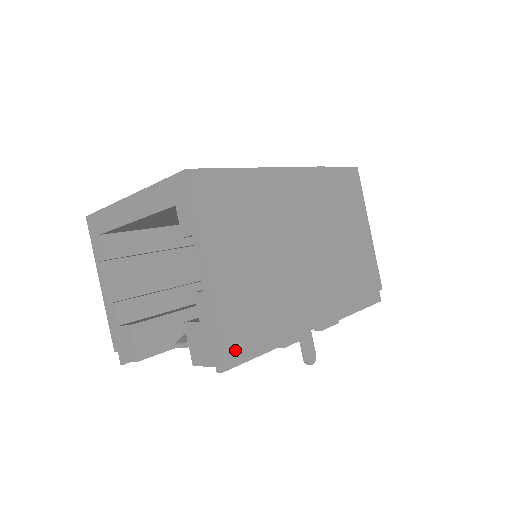
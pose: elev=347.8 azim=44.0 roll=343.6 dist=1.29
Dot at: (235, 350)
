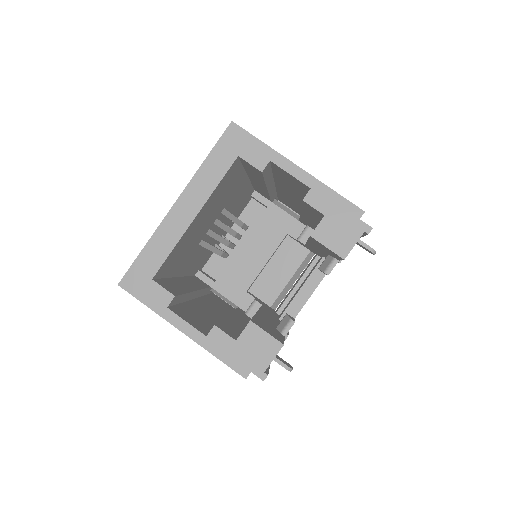
Dot at: occluded
